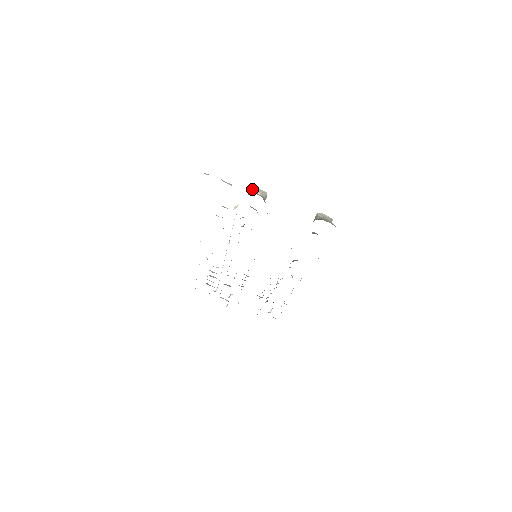
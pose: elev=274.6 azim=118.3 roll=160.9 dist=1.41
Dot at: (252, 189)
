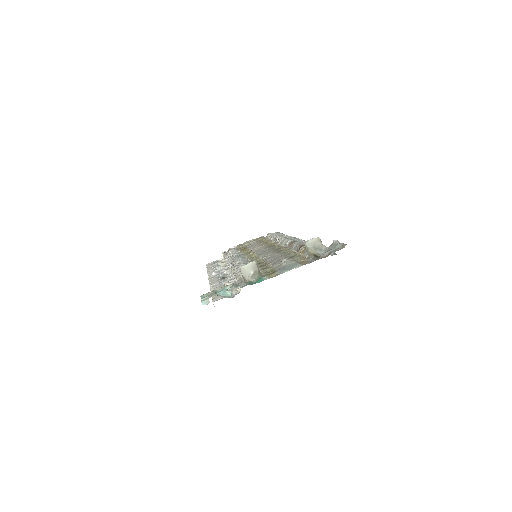
Dot at: (243, 272)
